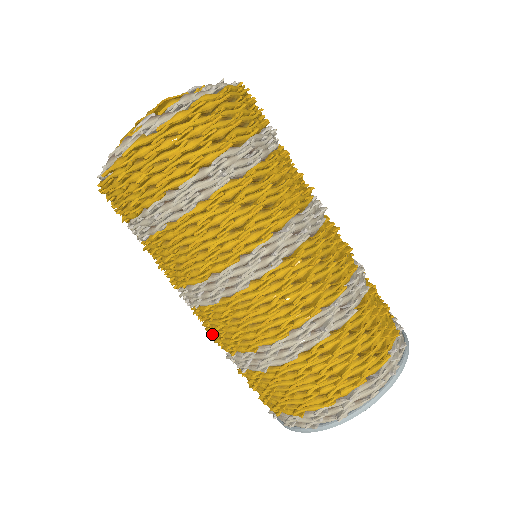
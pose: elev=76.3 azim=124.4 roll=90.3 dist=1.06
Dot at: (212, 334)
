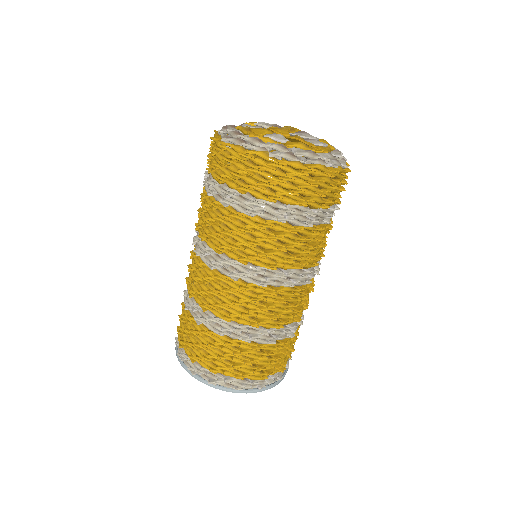
Dot at: occluded
